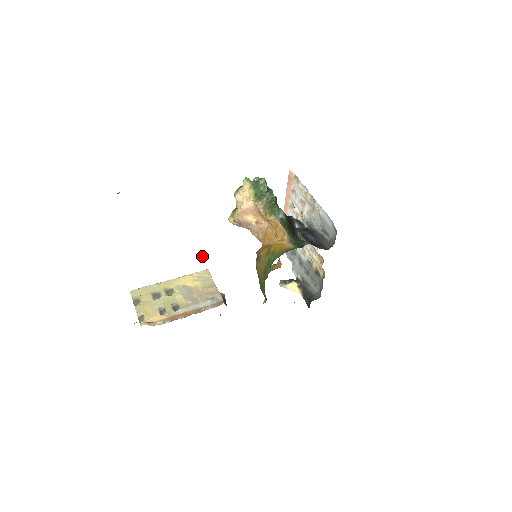
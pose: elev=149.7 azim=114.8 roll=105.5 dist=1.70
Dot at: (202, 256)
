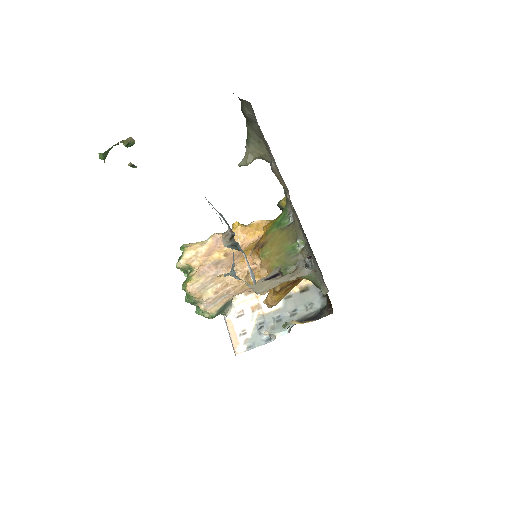
Dot at: (245, 162)
